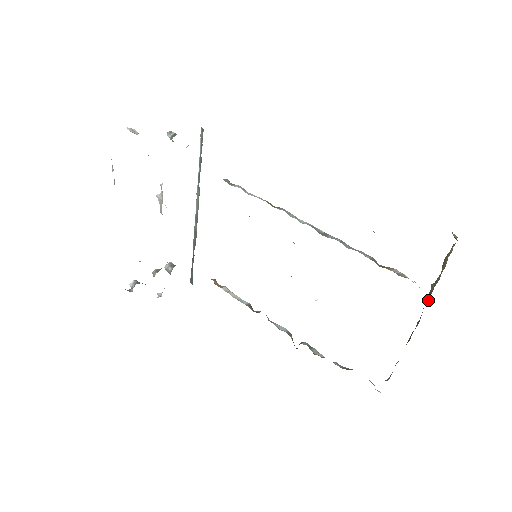
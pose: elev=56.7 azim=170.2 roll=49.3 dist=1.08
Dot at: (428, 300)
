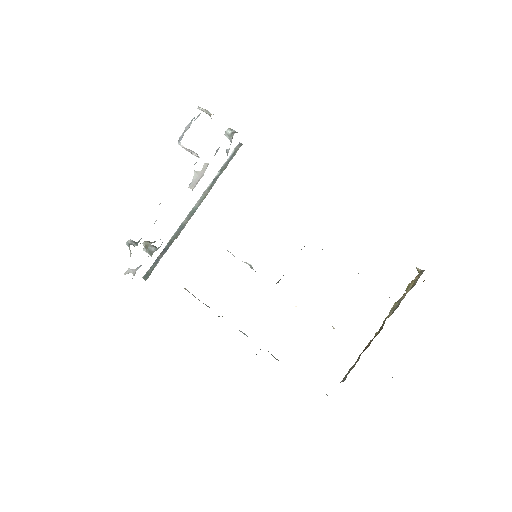
Dot at: (391, 314)
